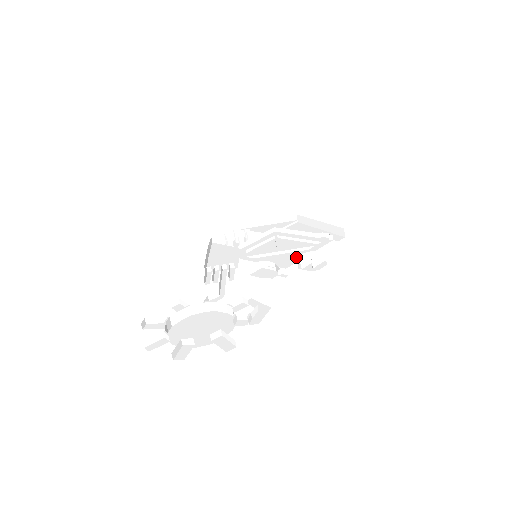
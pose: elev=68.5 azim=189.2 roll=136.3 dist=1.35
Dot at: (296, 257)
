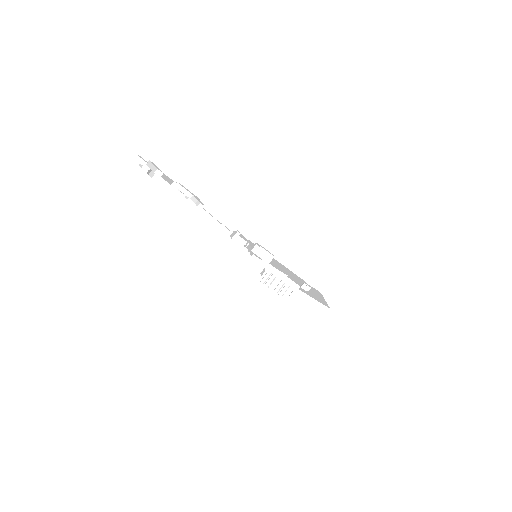
Dot at: occluded
